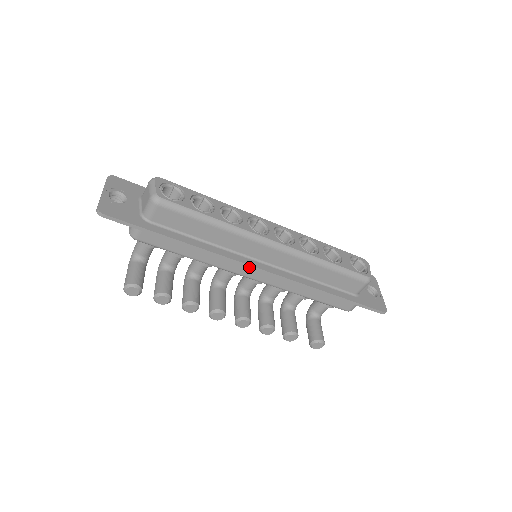
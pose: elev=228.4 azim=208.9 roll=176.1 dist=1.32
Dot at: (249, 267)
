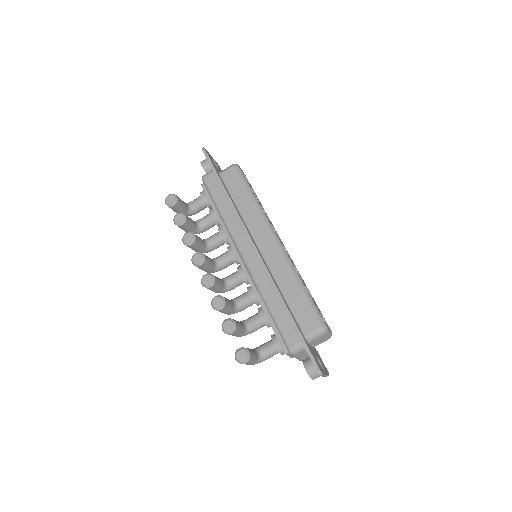
Dot at: (249, 239)
